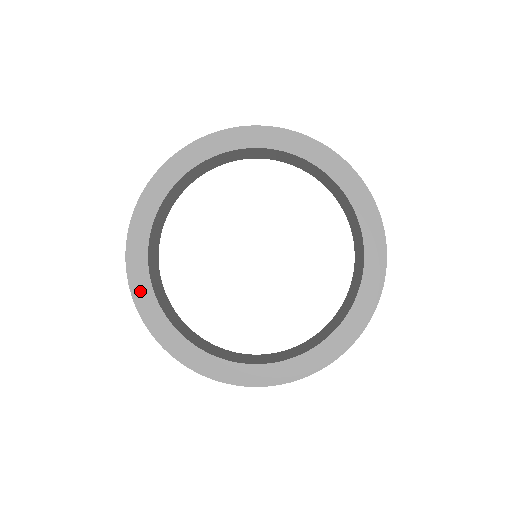
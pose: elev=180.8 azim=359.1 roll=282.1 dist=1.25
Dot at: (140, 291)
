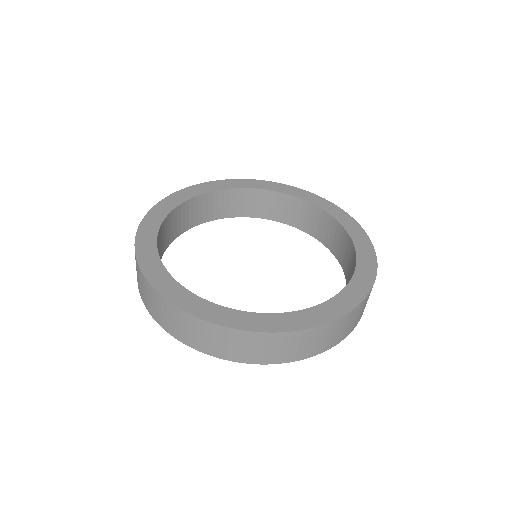
Dot at: (145, 236)
